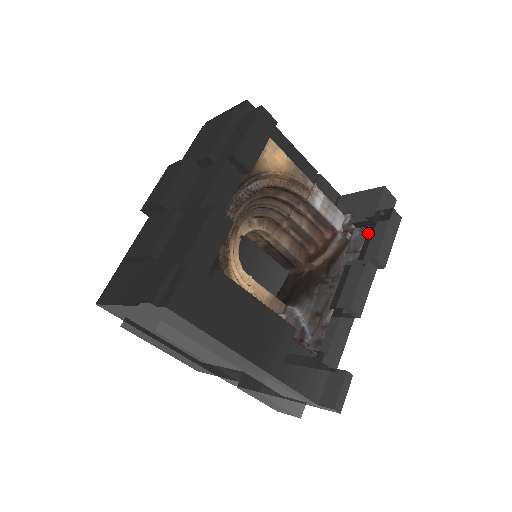
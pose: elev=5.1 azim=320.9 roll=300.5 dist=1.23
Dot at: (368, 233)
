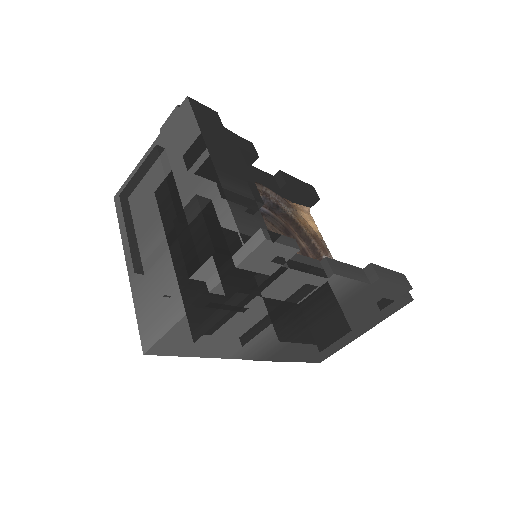
Dot at: occluded
